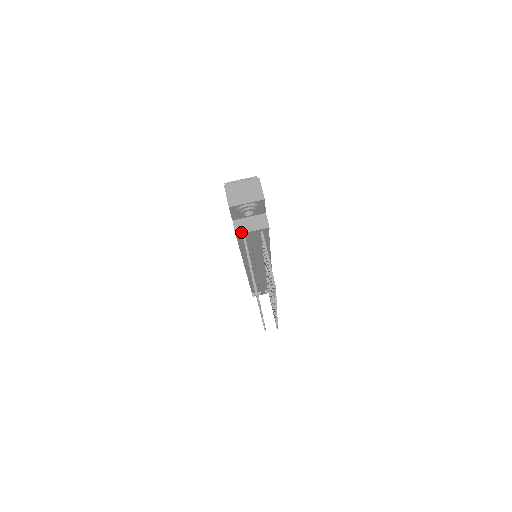
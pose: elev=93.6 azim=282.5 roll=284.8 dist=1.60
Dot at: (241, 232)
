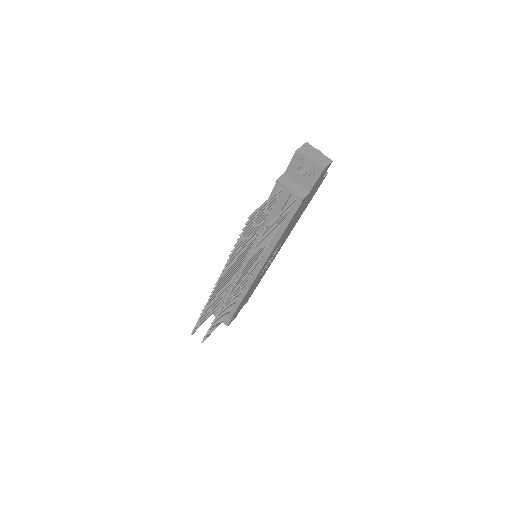
Dot at: (282, 182)
